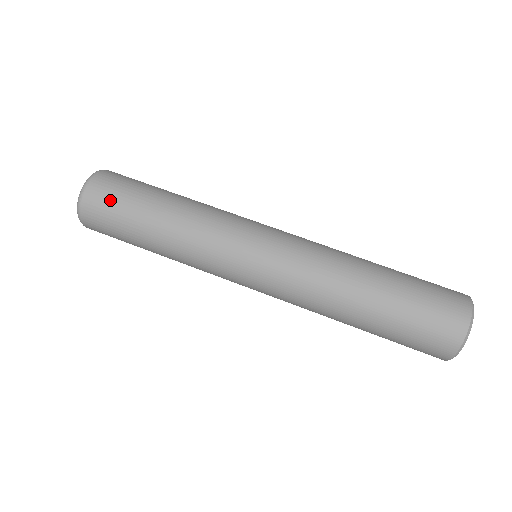
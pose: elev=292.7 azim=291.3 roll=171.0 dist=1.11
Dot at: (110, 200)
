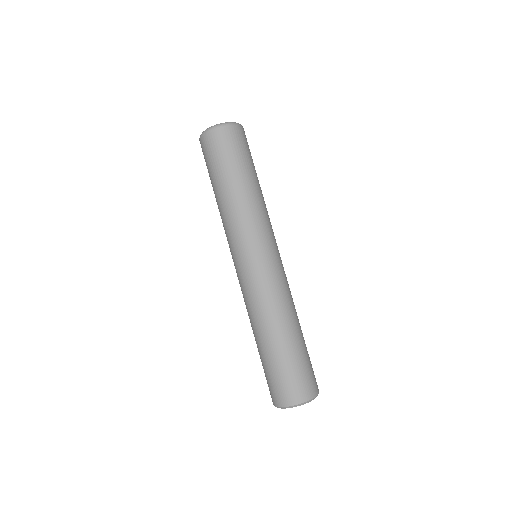
Dot at: (216, 150)
